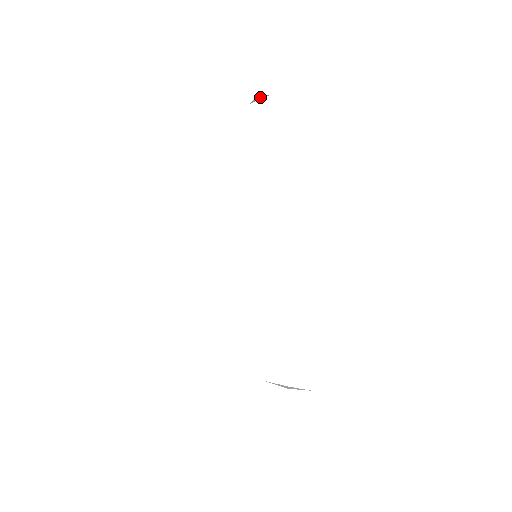
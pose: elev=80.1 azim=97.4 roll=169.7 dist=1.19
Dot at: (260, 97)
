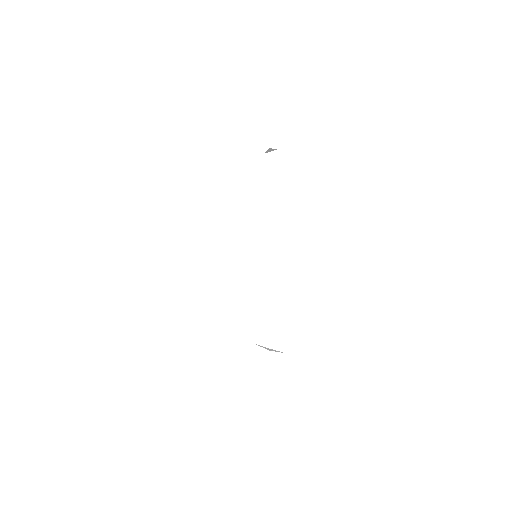
Dot at: (271, 150)
